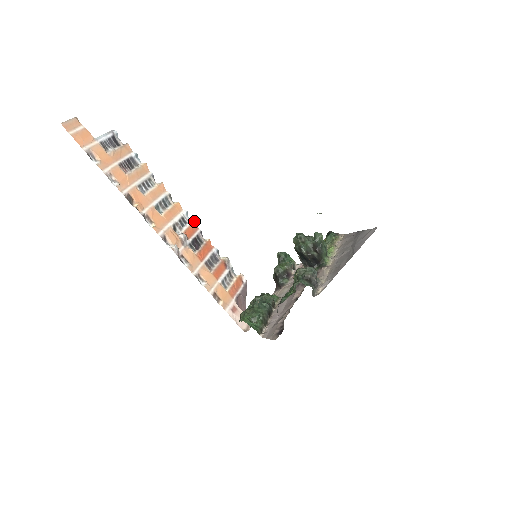
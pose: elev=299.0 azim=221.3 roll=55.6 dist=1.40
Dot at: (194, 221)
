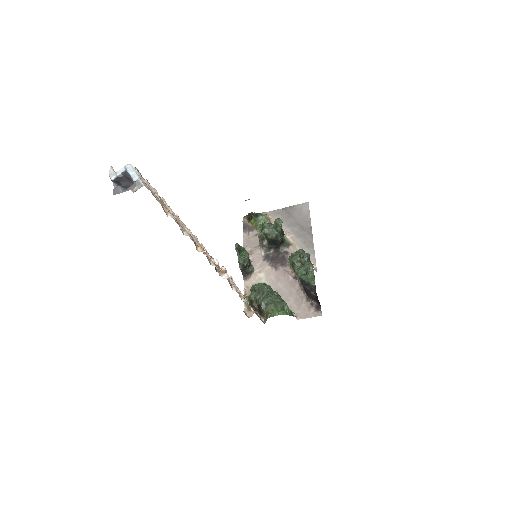
Dot at: occluded
